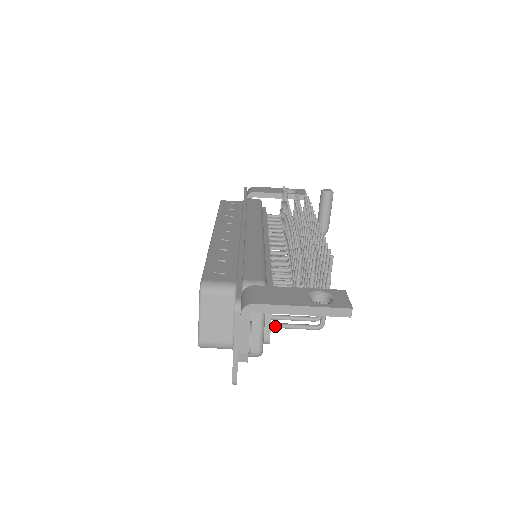
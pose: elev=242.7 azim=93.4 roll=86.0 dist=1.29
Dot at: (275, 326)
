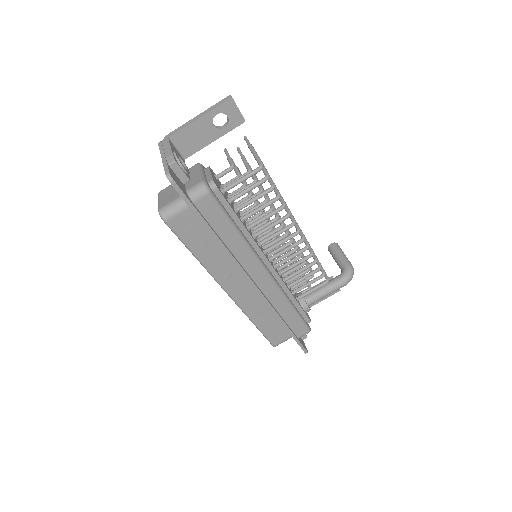
Dot at: (225, 188)
